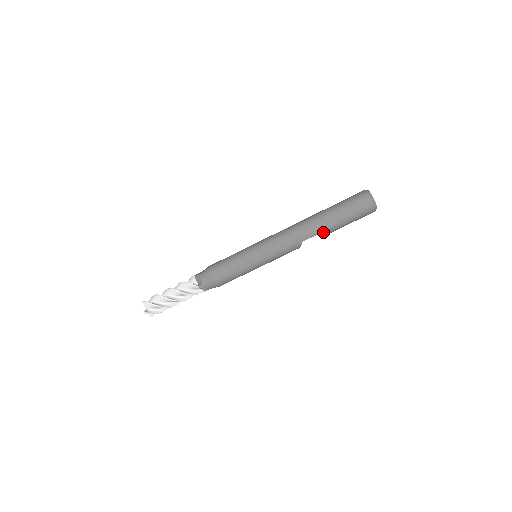
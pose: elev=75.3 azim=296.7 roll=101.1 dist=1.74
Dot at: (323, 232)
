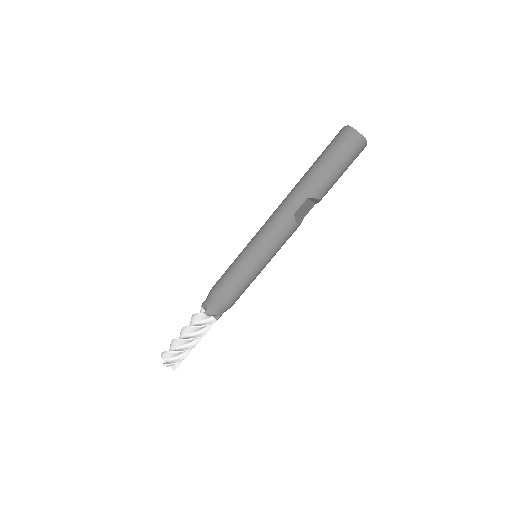
Dot at: (312, 193)
